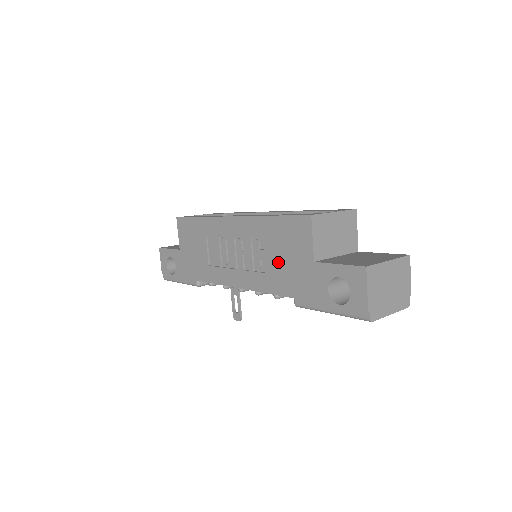
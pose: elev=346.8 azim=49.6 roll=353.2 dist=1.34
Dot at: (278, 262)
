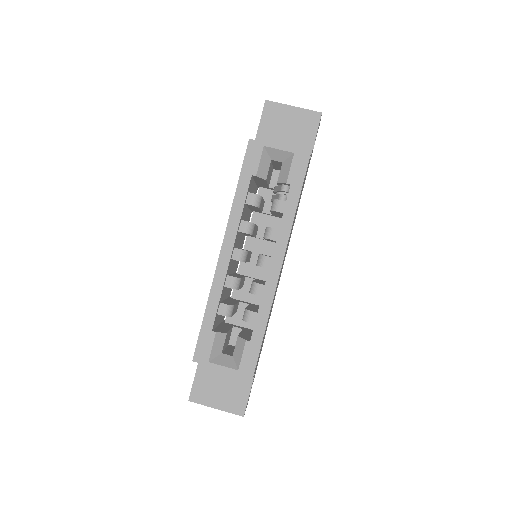
Dot at: occluded
